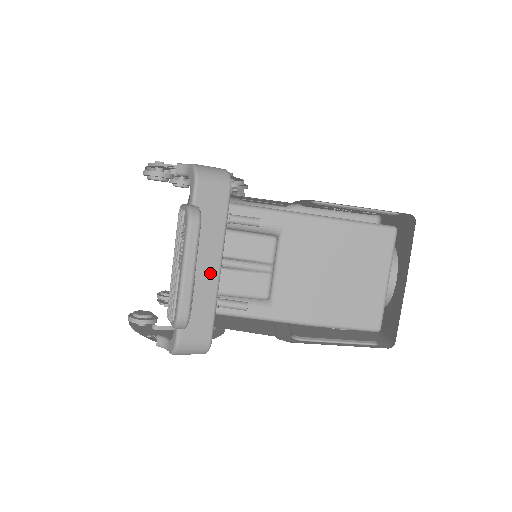
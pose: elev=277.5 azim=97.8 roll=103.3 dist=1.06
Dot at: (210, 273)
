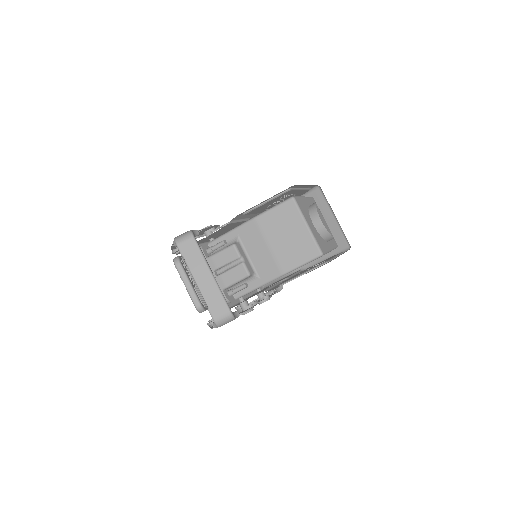
Dot at: (209, 280)
